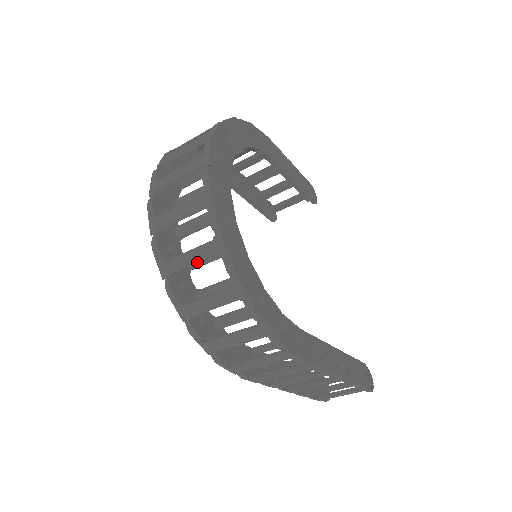
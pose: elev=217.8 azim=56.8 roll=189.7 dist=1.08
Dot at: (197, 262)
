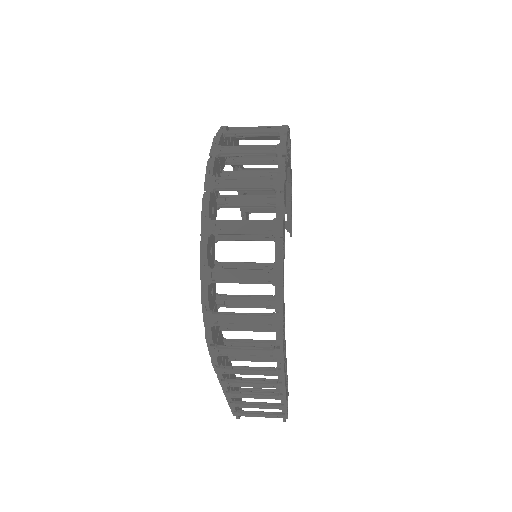
Dot at: (247, 234)
